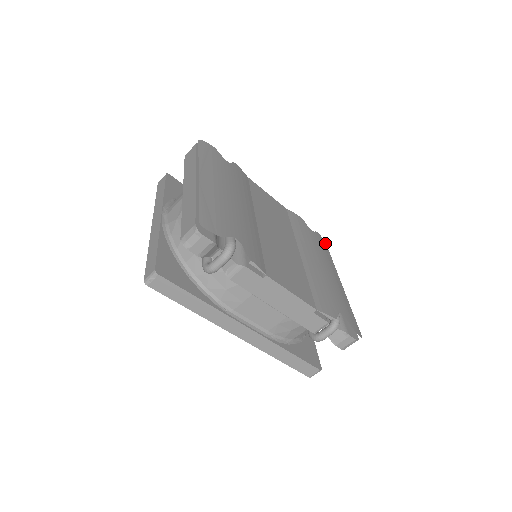
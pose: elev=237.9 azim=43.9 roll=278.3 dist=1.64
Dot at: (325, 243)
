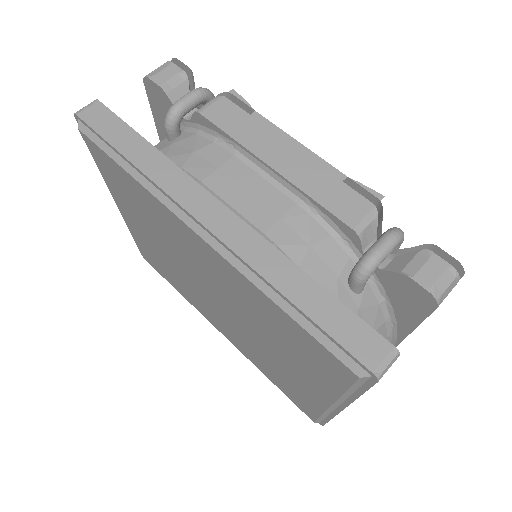
Dot at: occluded
